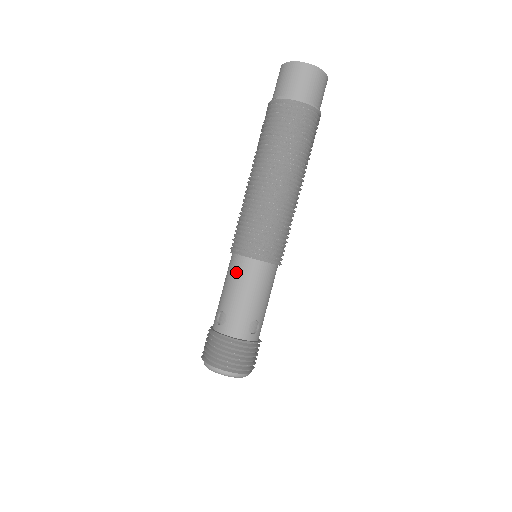
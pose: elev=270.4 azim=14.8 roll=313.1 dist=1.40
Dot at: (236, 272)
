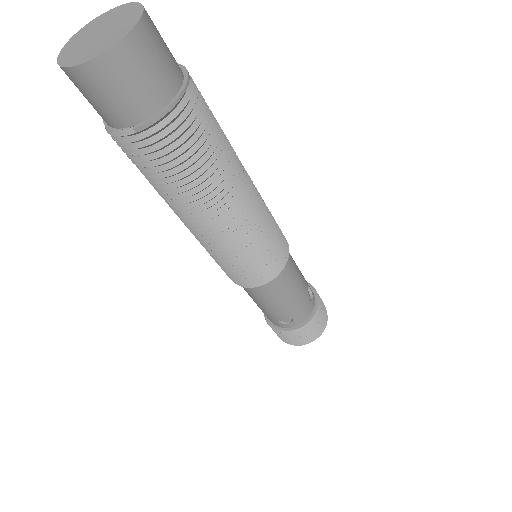
Dot at: (269, 293)
